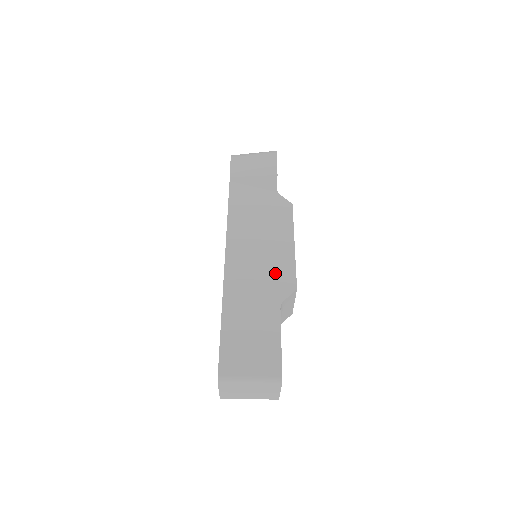
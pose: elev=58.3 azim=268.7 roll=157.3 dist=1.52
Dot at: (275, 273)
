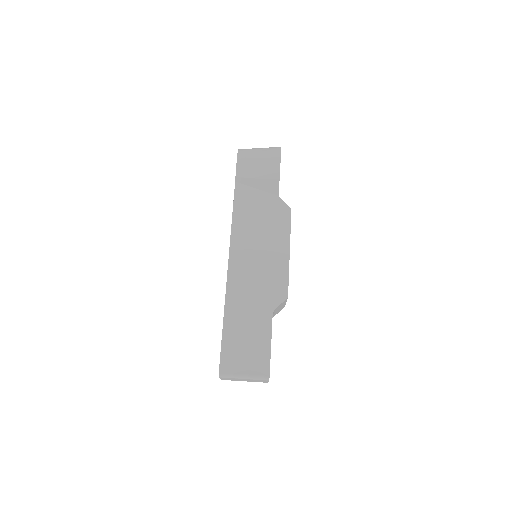
Dot at: (270, 281)
